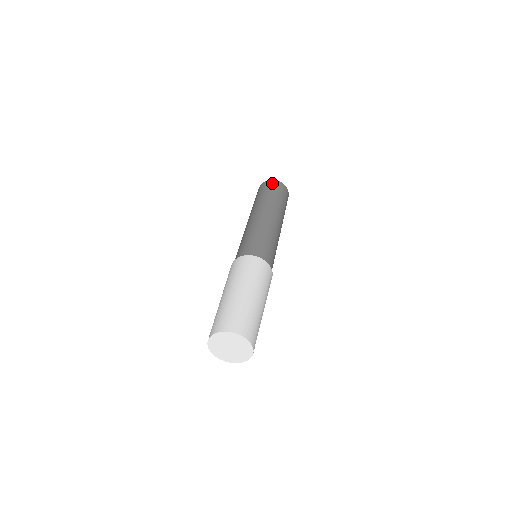
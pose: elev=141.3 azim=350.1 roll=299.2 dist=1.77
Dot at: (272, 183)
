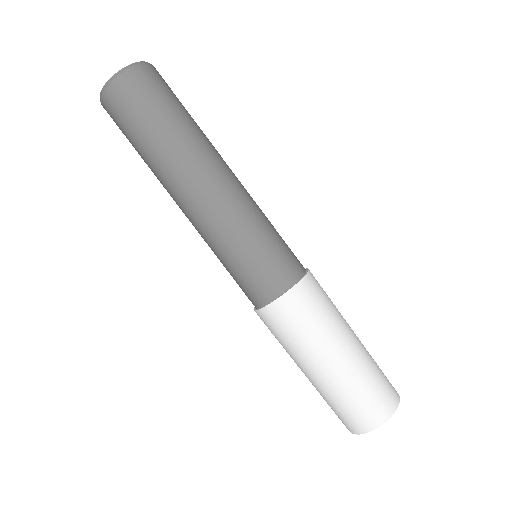
Dot at: (126, 89)
